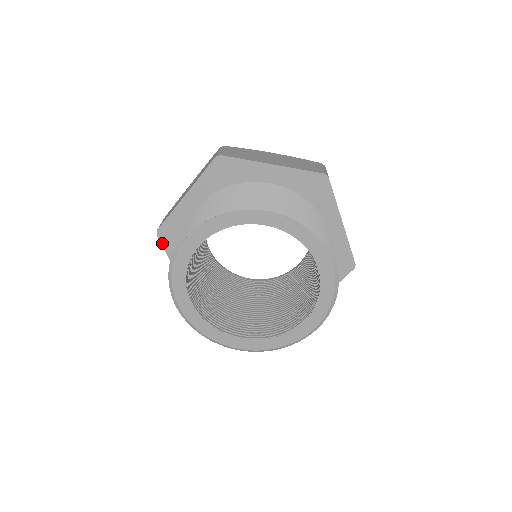
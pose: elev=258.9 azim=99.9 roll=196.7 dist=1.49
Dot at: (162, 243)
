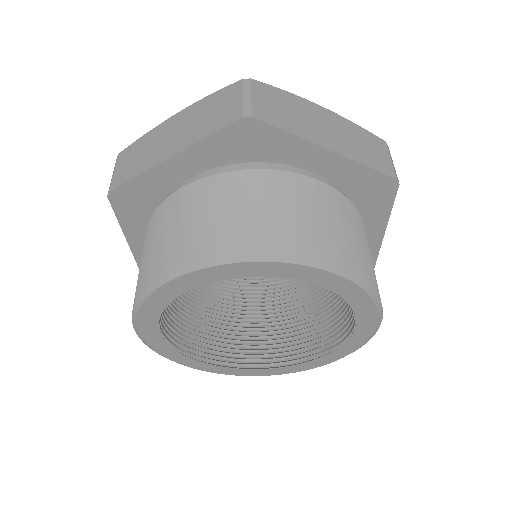
Dot at: (114, 208)
